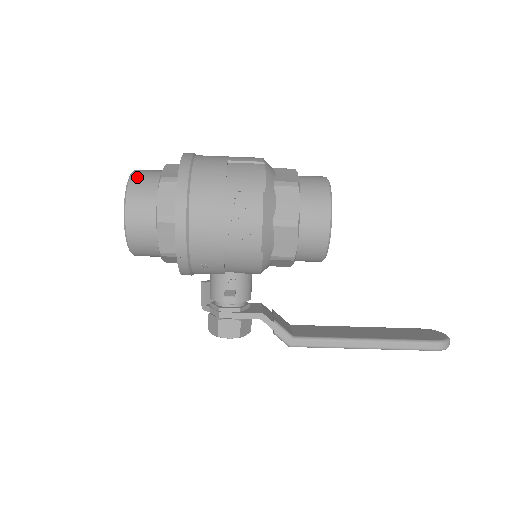
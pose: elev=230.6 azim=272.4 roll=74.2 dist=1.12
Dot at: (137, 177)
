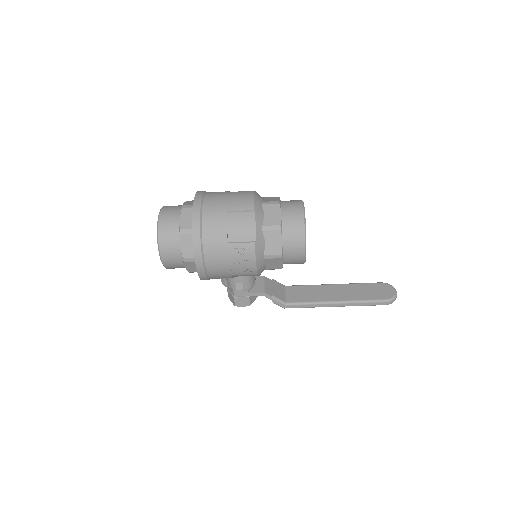
Dot at: (163, 227)
